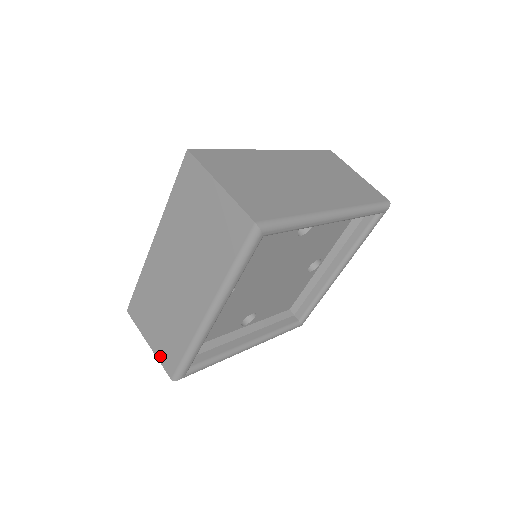
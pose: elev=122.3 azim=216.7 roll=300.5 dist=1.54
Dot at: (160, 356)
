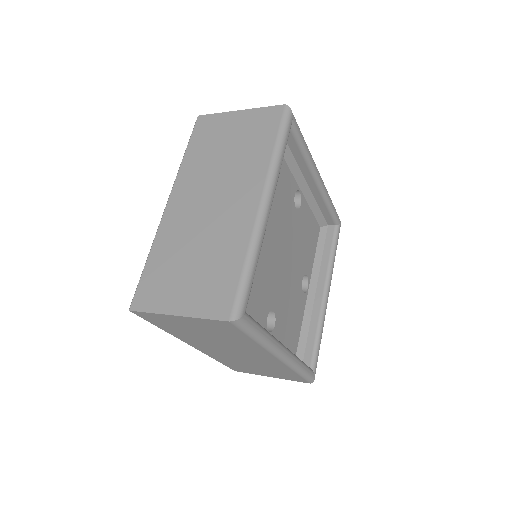
Dot at: (202, 309)
